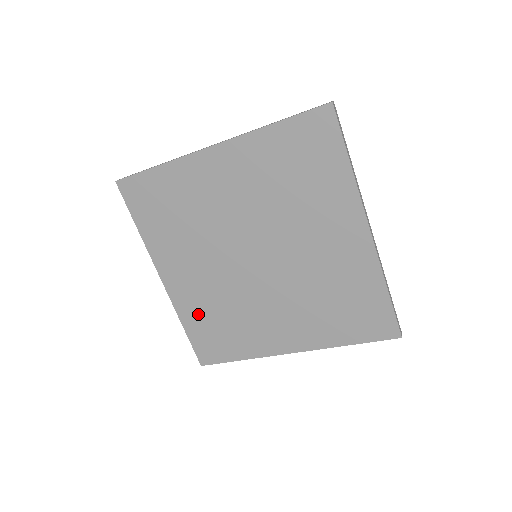
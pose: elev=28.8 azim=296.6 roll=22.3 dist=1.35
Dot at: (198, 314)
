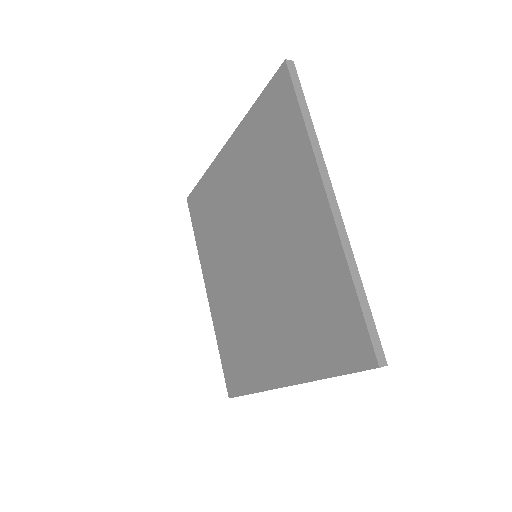
Dot at: (225, 330)
